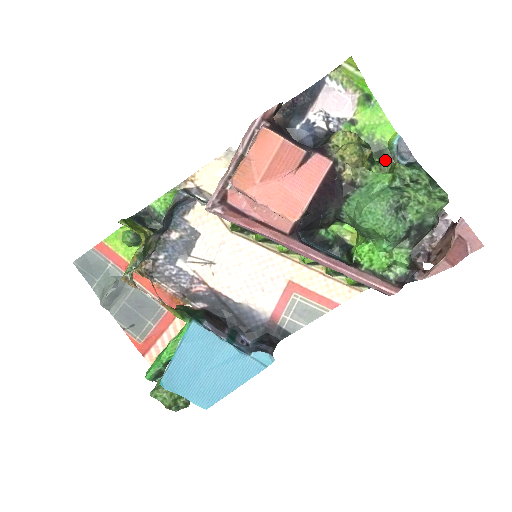
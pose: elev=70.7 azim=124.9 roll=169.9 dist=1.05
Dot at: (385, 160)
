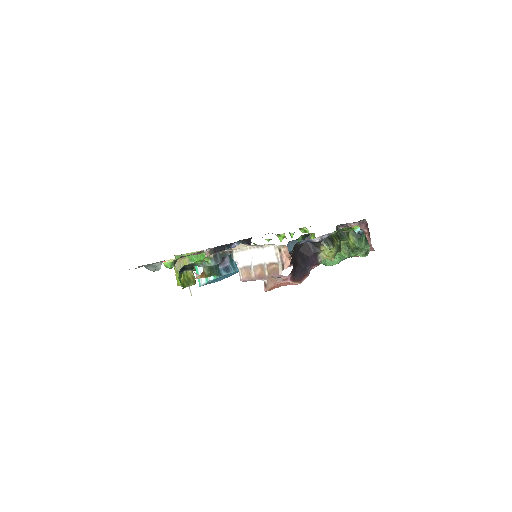
Dot at: (346, 227)
